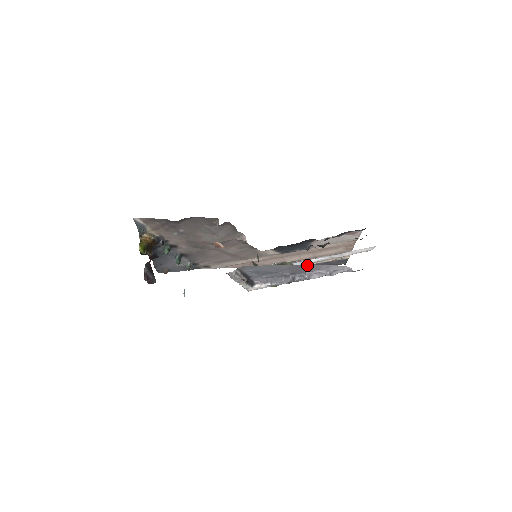
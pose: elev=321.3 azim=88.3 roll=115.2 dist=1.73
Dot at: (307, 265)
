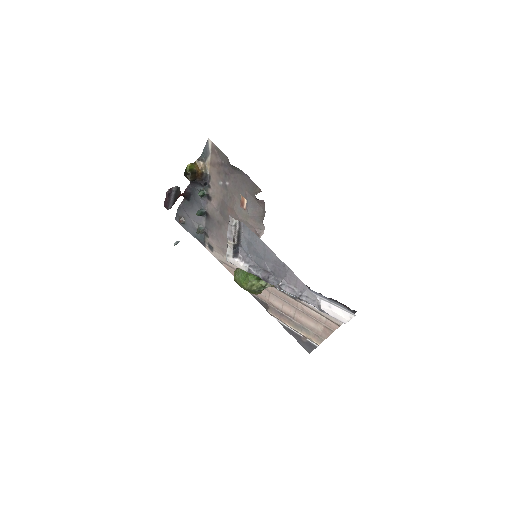
Dot at: (290, 271)
